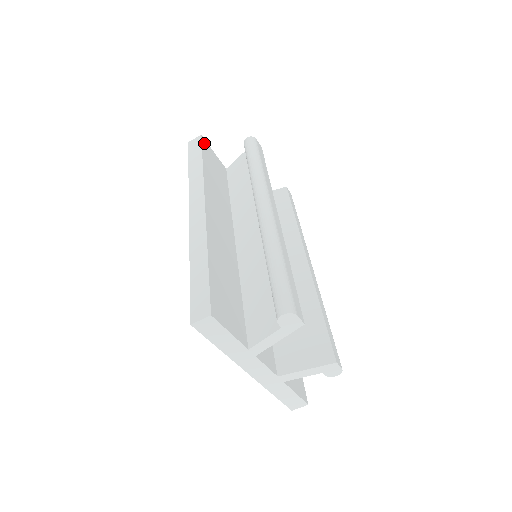
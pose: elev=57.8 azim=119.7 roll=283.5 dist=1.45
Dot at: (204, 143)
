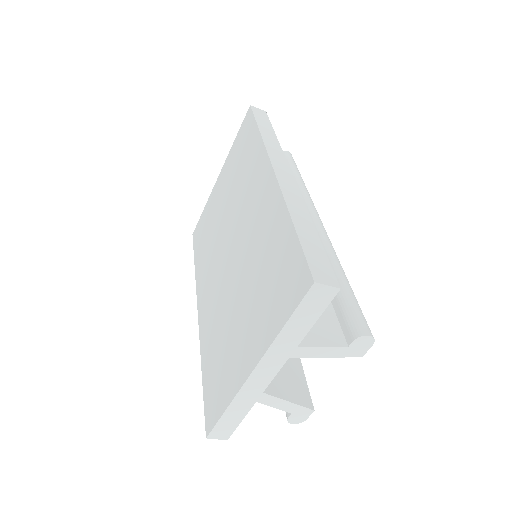
Dot at: occluded
